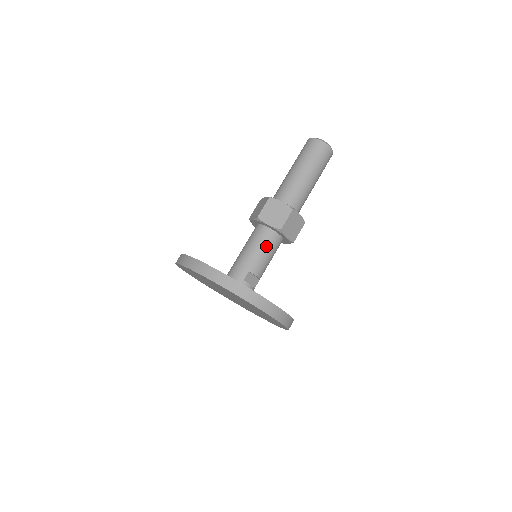
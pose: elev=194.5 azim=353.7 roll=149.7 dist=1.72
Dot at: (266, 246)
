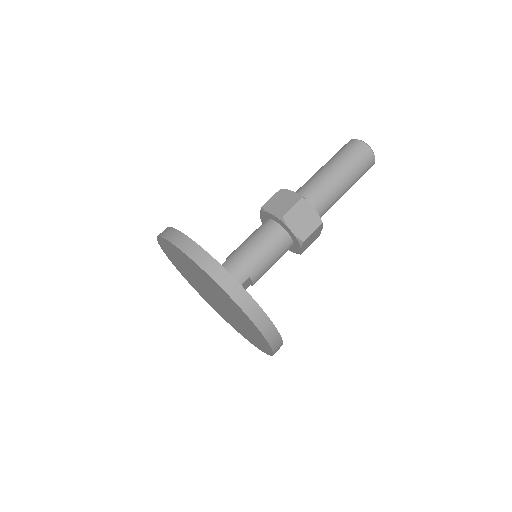
Dot at: (277, 253)
